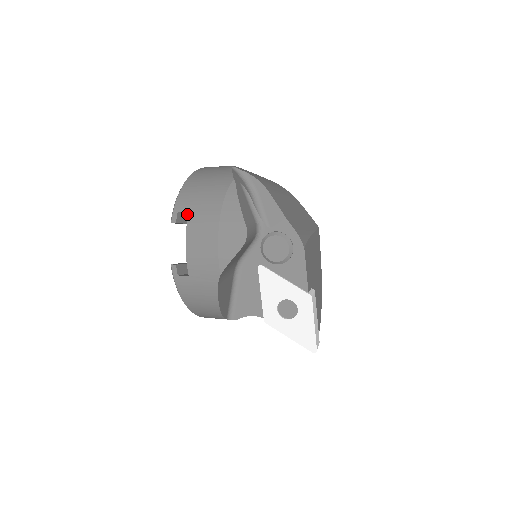
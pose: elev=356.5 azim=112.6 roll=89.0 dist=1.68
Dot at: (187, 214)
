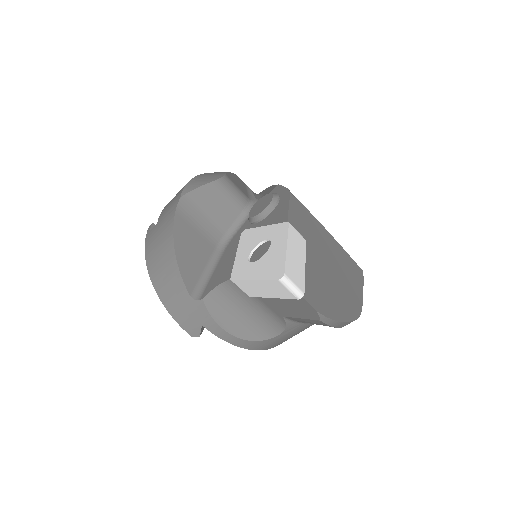
Dot at: occluded
